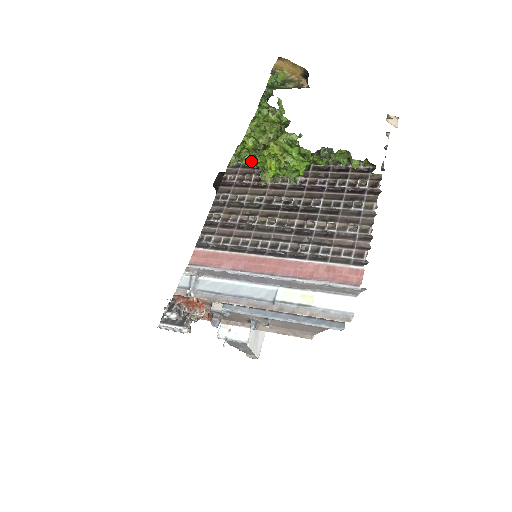
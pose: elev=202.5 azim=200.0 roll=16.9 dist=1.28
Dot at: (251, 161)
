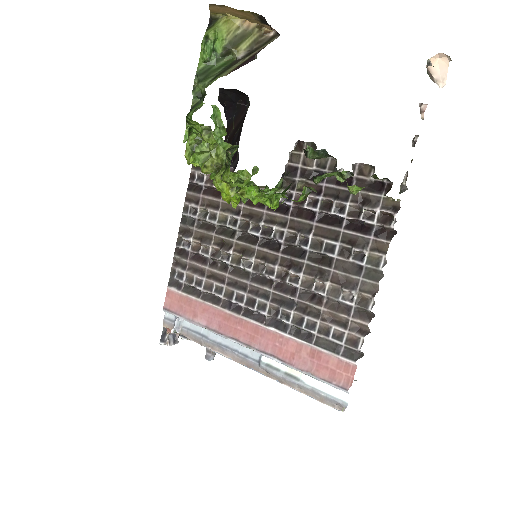
Dot at: occluded
